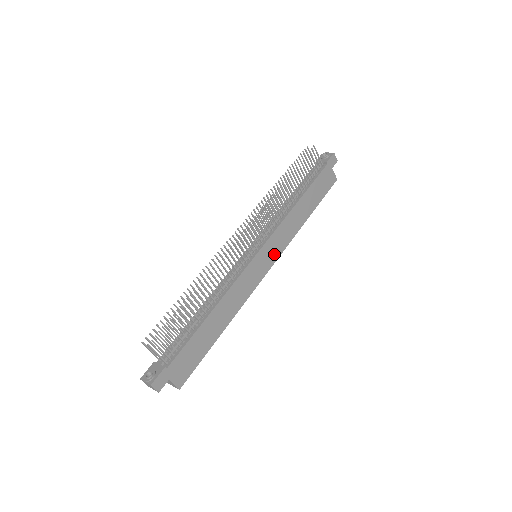
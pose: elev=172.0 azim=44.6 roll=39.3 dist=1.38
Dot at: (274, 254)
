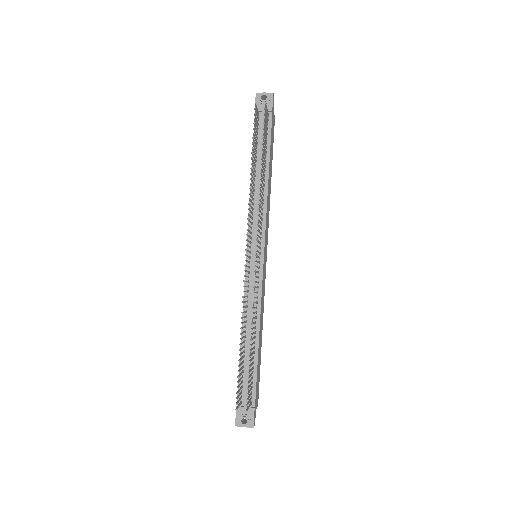
Dot at: (266, 243)
